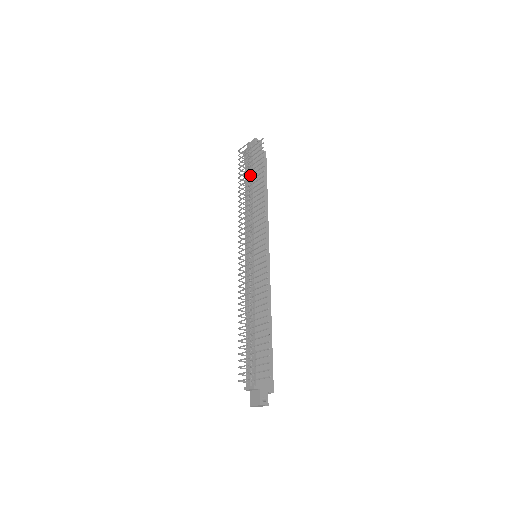
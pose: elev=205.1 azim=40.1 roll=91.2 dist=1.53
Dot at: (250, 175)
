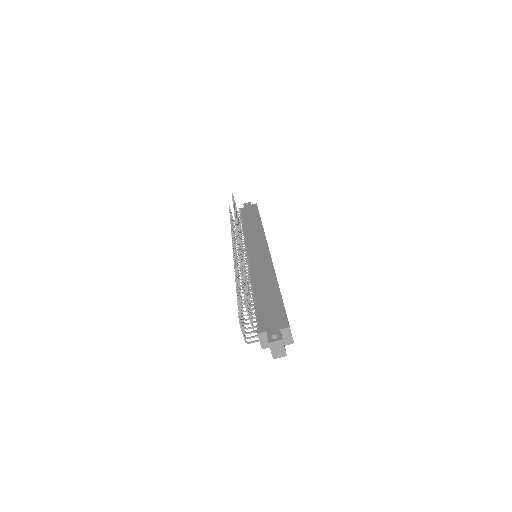
Dot at: occluded
